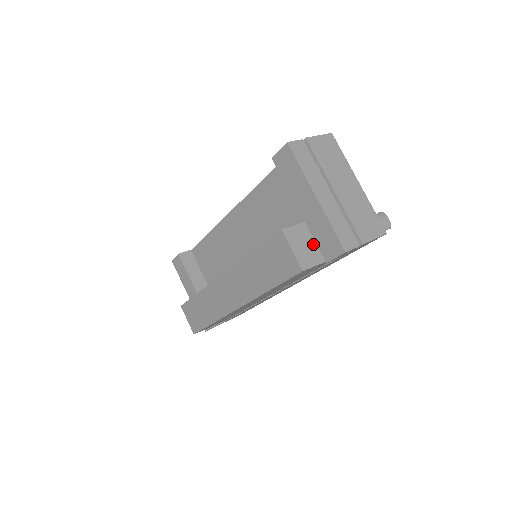
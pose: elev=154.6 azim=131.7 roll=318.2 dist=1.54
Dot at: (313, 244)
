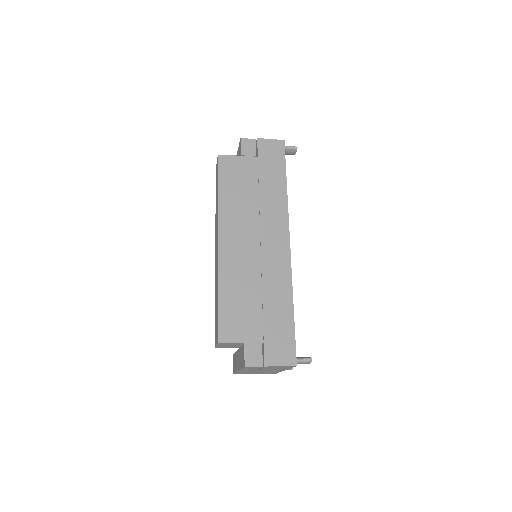
Dot at: occluded
